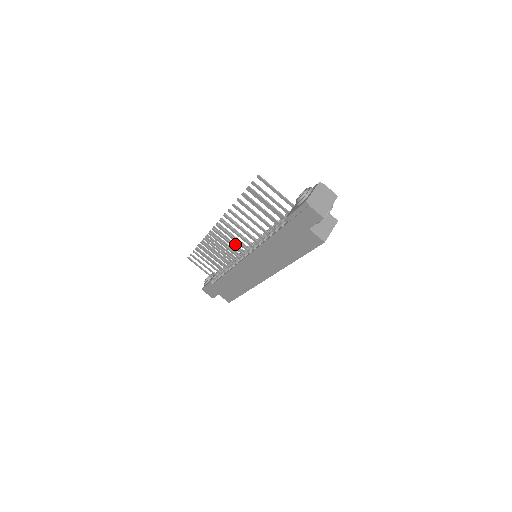
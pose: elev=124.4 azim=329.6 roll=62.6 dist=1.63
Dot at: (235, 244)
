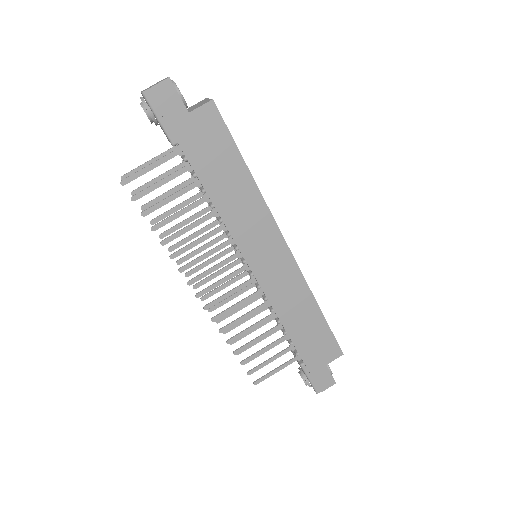
Dot at: (240, 290)
